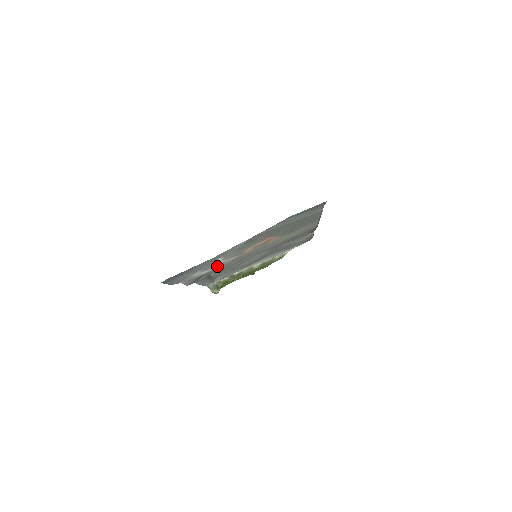
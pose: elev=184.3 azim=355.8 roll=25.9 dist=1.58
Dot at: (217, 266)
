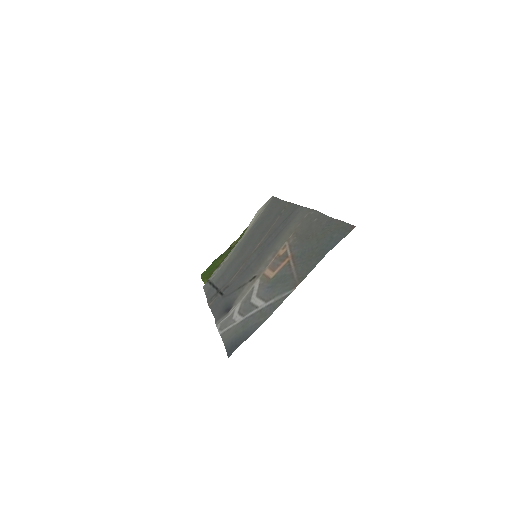
Dot at: (244, 297)
